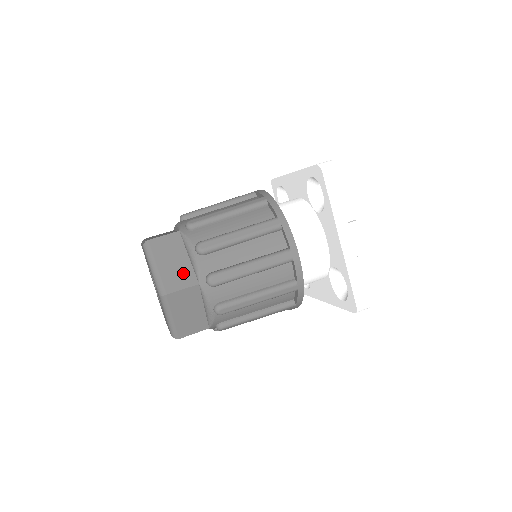
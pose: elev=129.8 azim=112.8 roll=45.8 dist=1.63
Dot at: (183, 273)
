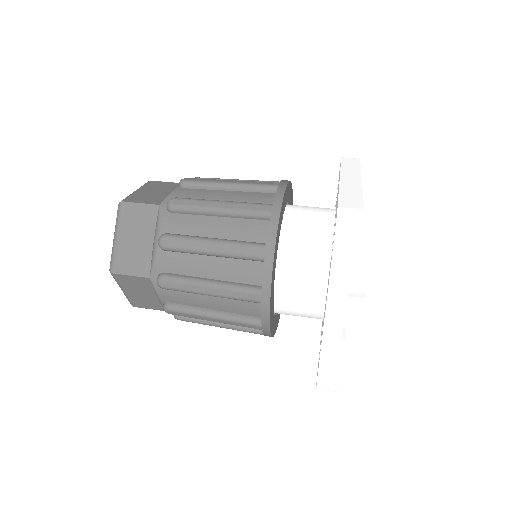
Dot at: (140, 257)
